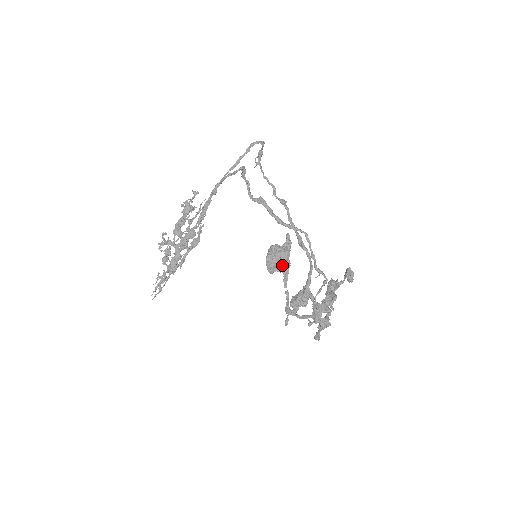
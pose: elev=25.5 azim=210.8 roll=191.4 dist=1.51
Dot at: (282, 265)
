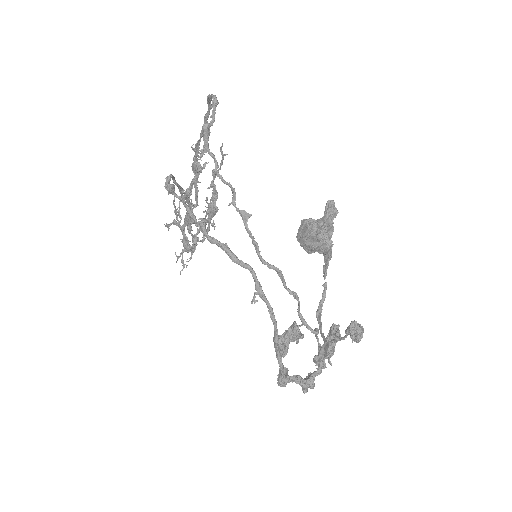
Dot at: (319, 248)
